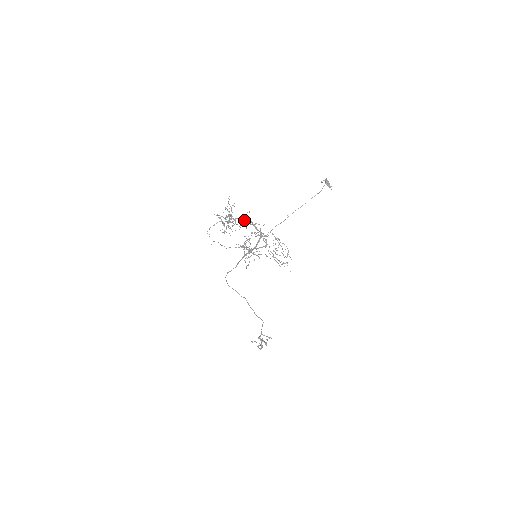
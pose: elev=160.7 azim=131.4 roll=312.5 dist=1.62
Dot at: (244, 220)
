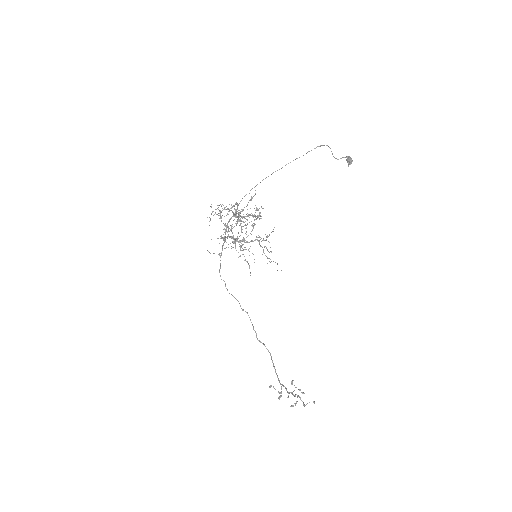
Dot at: occluded
